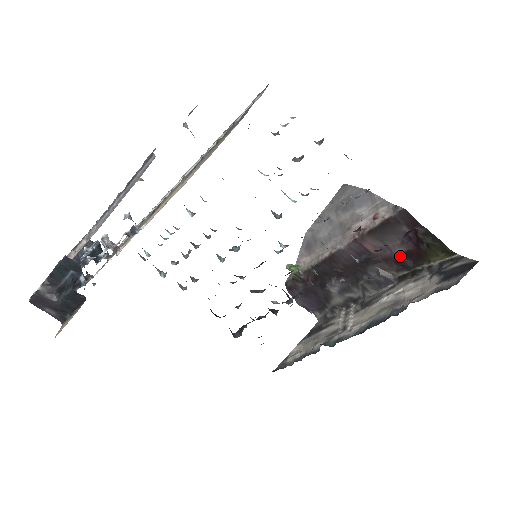
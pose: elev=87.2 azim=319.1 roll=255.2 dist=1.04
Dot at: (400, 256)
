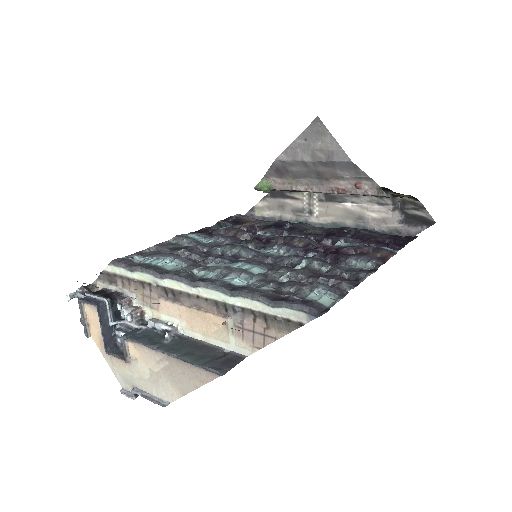
Dot at: occluded
